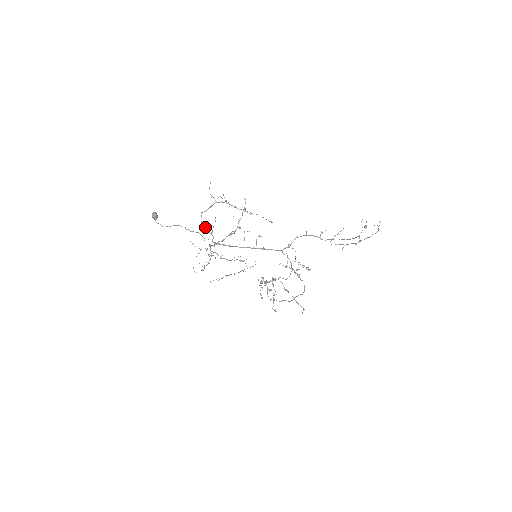
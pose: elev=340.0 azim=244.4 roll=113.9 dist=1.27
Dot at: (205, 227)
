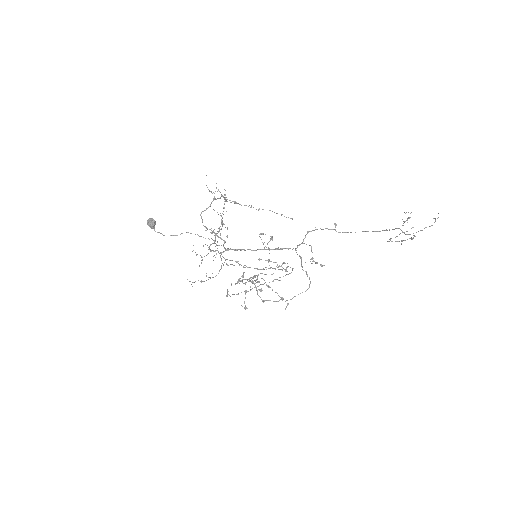
Dot at: (211, 230)
